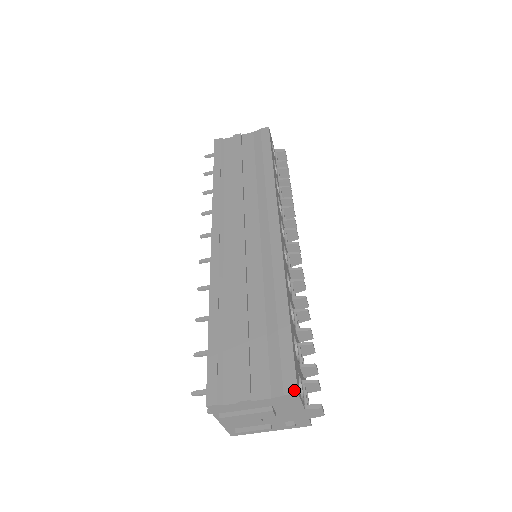
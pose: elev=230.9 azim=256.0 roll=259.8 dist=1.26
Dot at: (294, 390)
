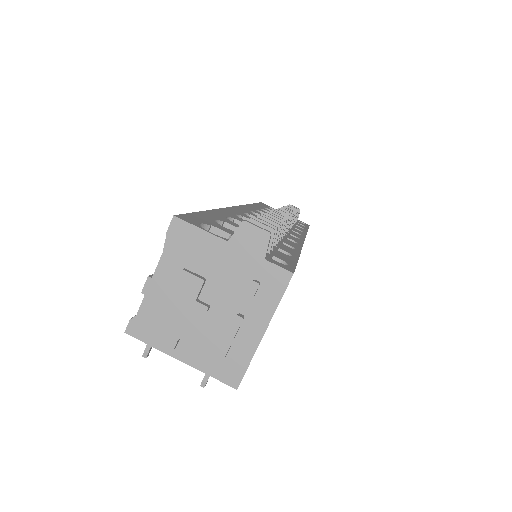
Dot at: (173, 219)
